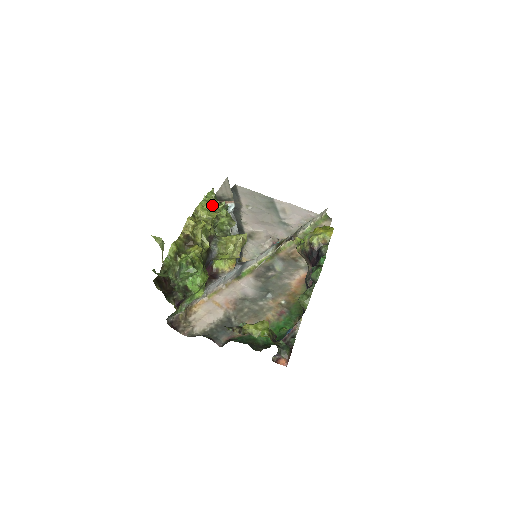
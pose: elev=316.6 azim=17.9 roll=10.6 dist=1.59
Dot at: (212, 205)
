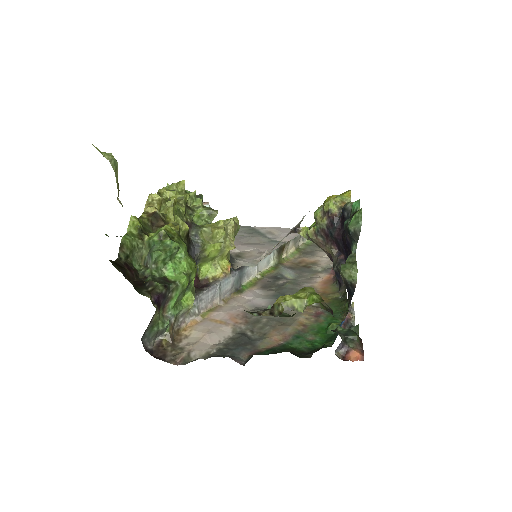
Dot at: (180, 186)
